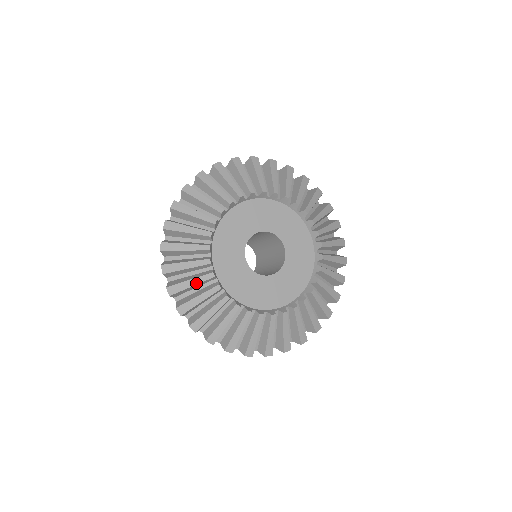
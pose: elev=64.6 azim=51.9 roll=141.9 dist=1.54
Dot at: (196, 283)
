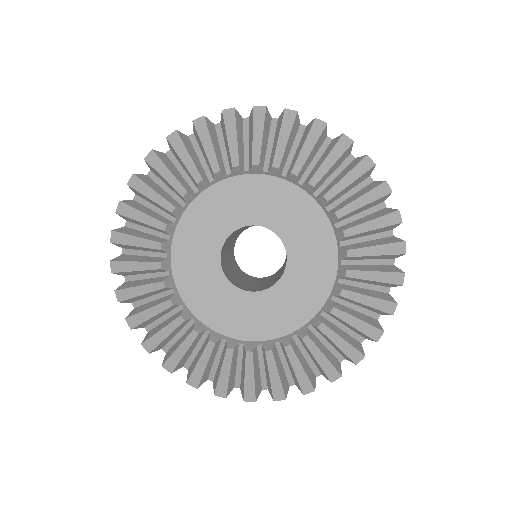
Dot at: (168, 333)
